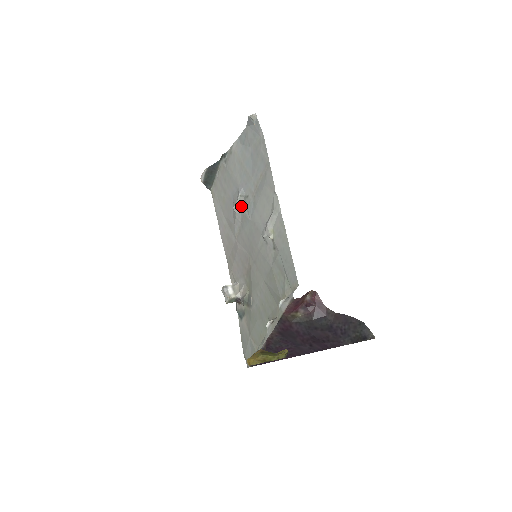
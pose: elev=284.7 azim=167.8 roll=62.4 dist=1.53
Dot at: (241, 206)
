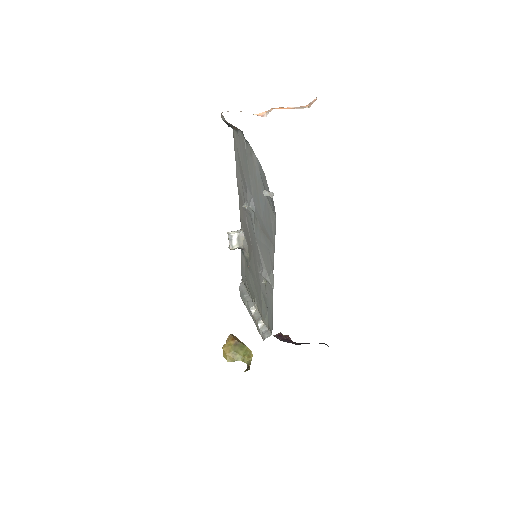
Dot at: (251, 212)
